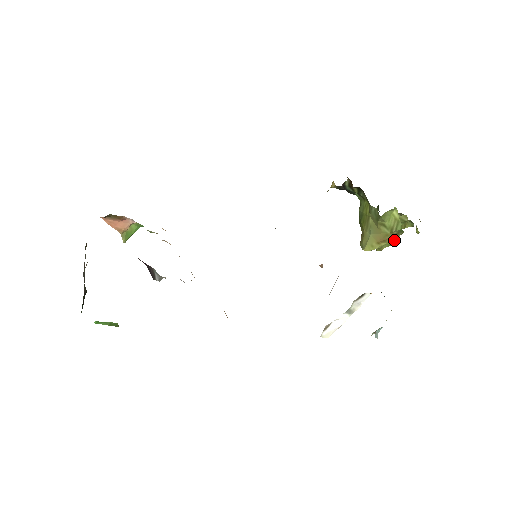
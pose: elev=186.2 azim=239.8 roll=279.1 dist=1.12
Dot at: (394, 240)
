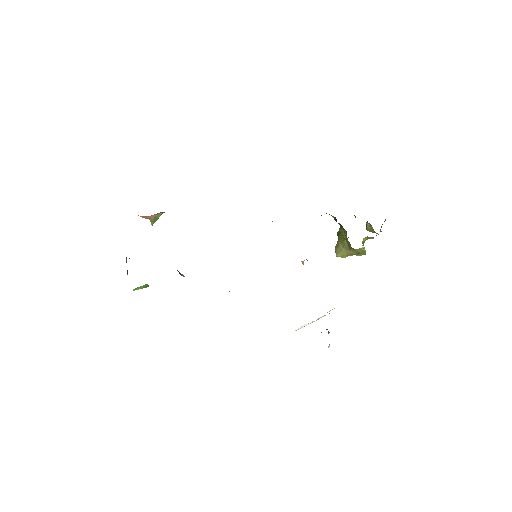
Dot at: (359, 255)
